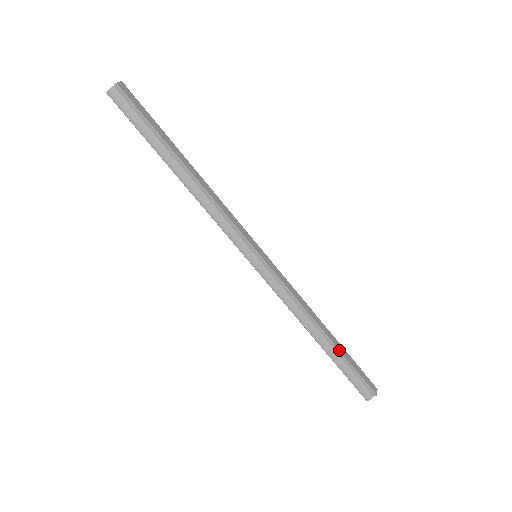
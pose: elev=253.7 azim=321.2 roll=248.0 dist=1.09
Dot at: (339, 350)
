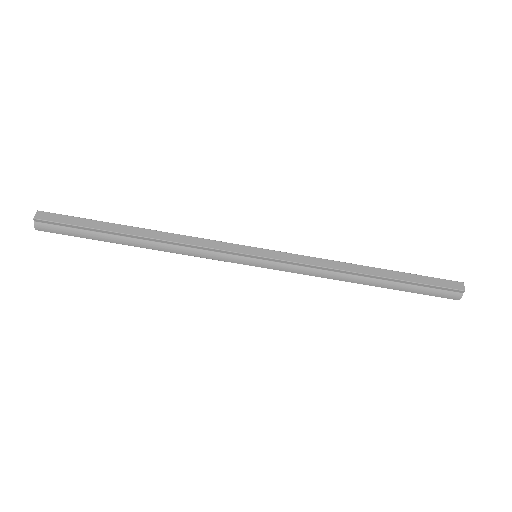
Dot at: (395, 279)
